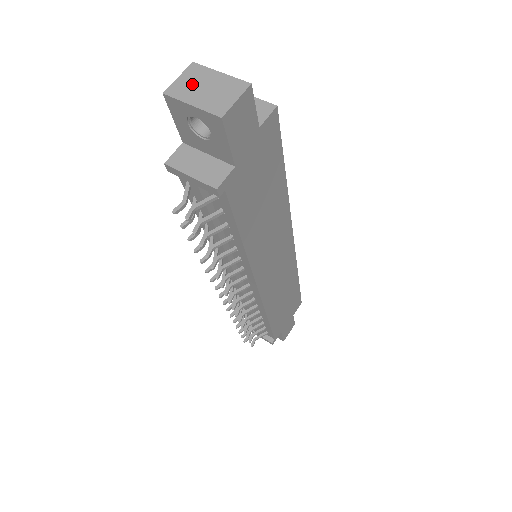
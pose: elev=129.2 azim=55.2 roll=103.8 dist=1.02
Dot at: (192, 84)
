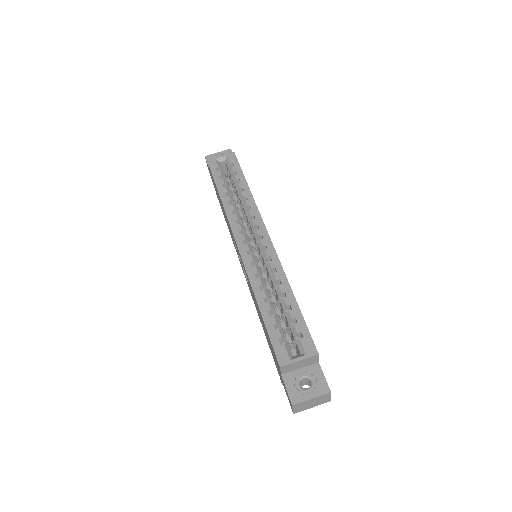
Dot at: (303, 407)
